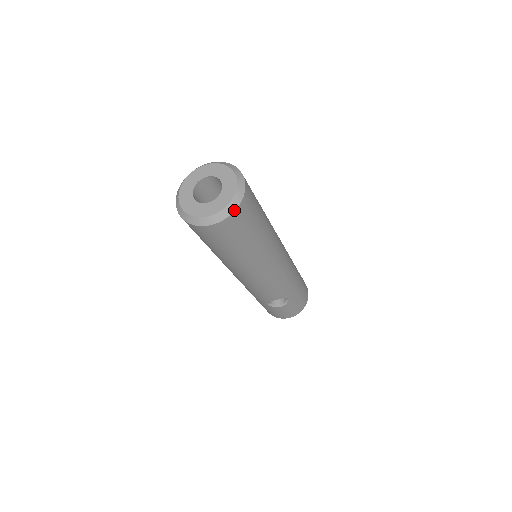
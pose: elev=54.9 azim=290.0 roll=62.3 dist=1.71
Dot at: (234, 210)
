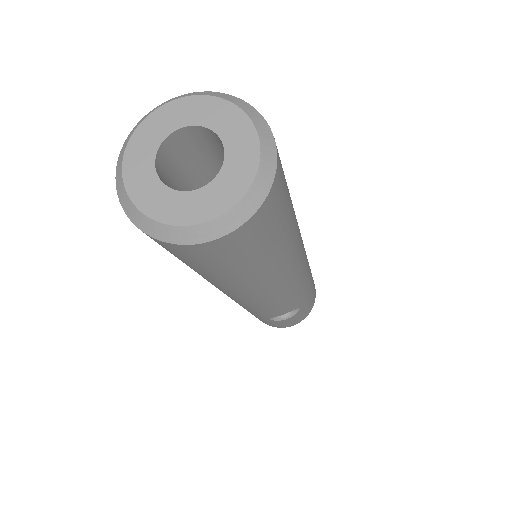
Dot at: (261, 202)
